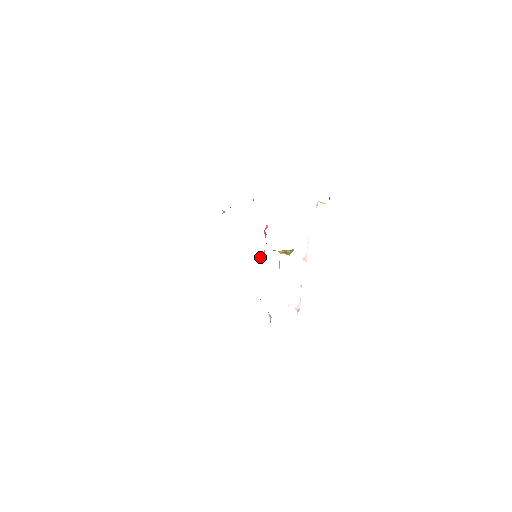
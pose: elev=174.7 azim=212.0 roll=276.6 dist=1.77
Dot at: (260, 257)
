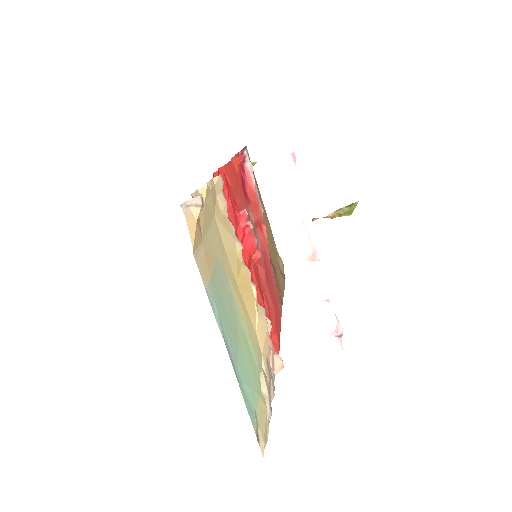
Dot at: (255, 261)
